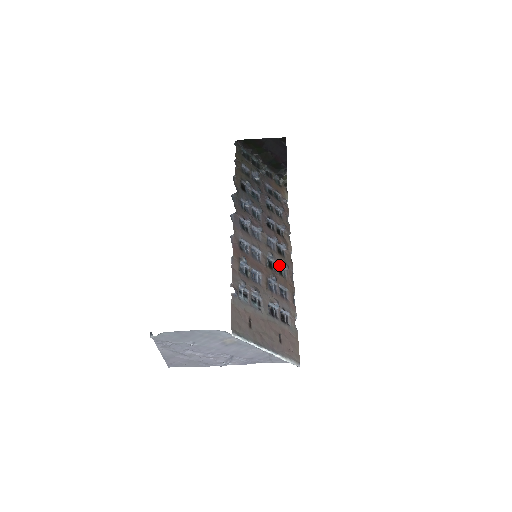
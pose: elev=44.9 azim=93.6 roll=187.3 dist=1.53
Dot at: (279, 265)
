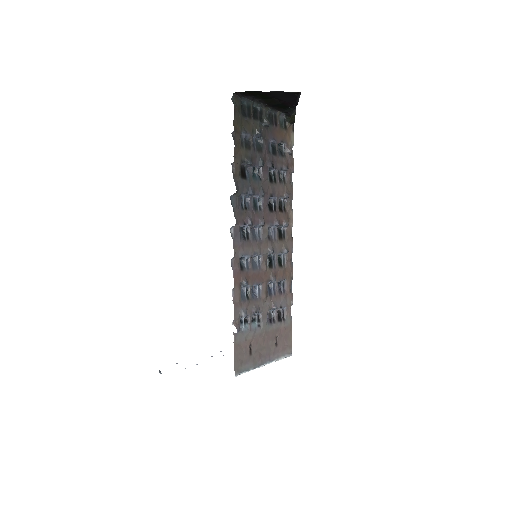
Dot at: (279, 254)
